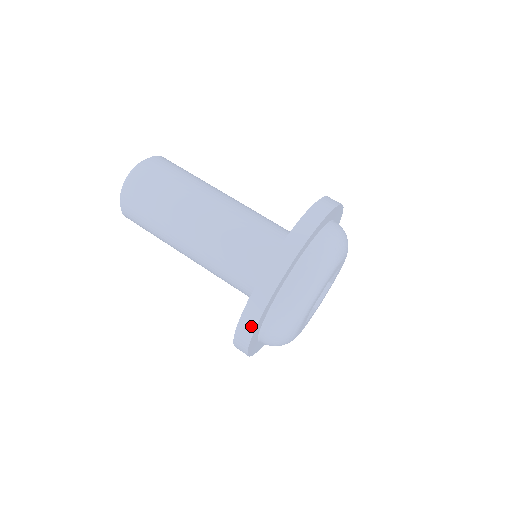
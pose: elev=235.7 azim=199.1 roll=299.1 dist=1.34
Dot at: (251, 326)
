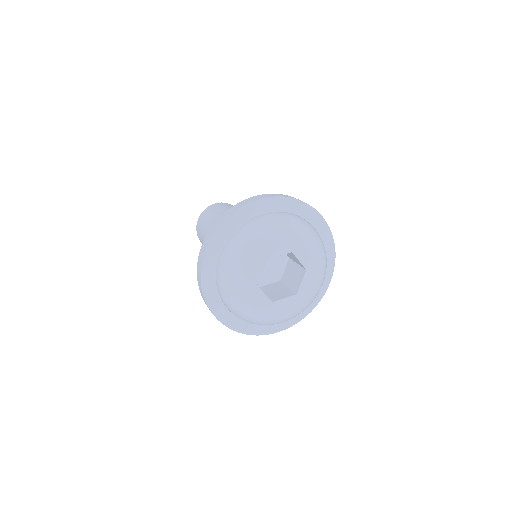
Dot at: (223, 220)
